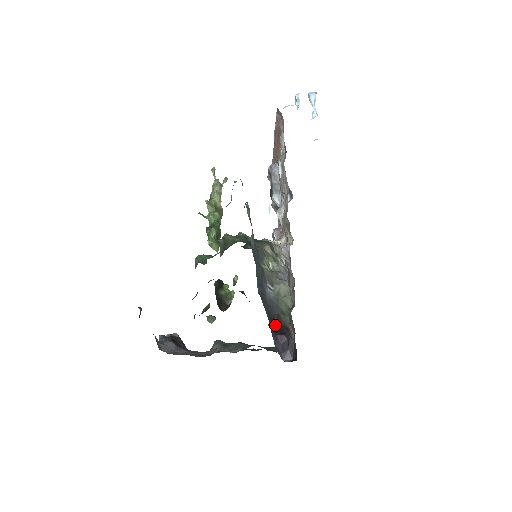
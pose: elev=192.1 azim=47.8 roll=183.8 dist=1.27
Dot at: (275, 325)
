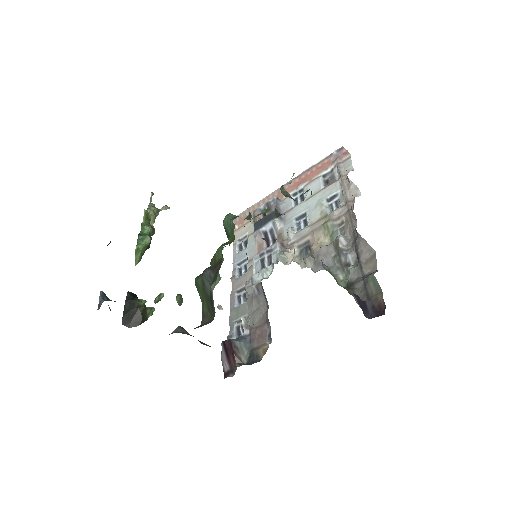
Dot at: occluded
